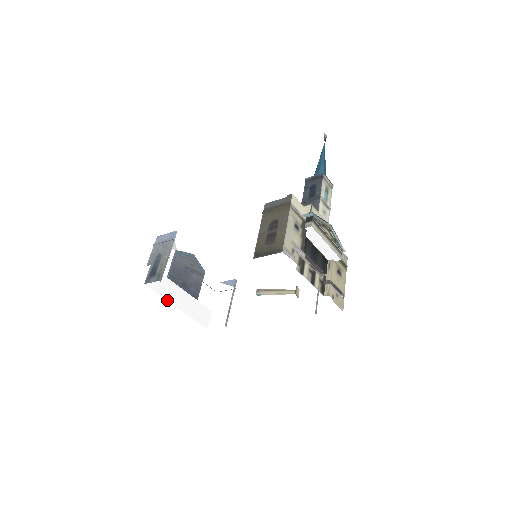
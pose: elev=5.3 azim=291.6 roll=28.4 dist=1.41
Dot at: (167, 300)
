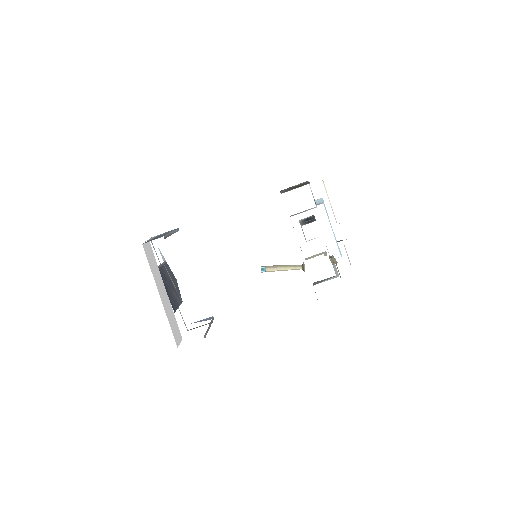
Dot at: (154, 279)
